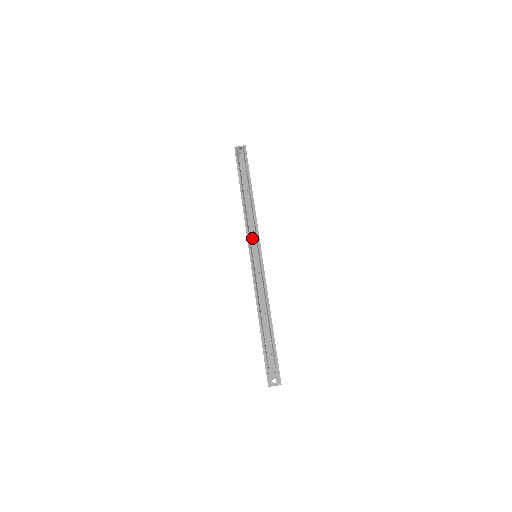
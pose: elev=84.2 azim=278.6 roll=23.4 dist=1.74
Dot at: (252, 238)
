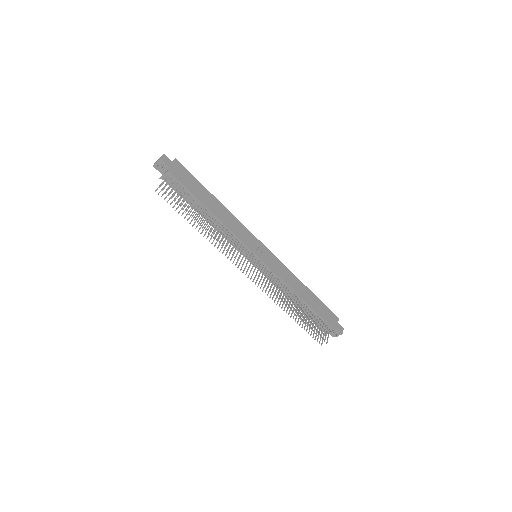
Dot at: (240, 250)
